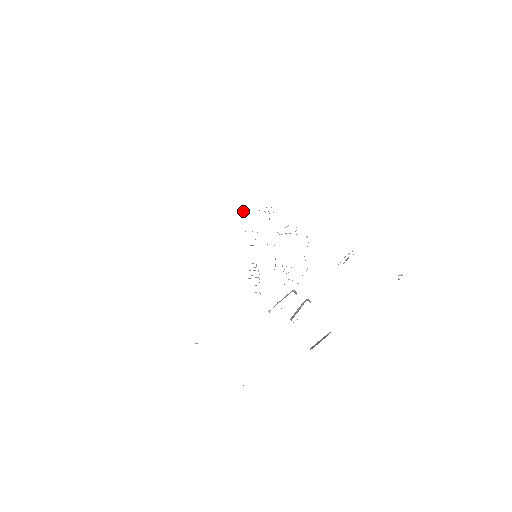
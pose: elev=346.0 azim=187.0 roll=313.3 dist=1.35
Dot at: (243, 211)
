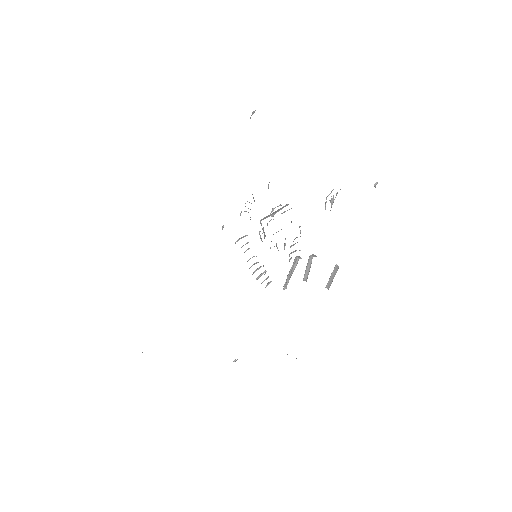
Dot at: (223, 225)
